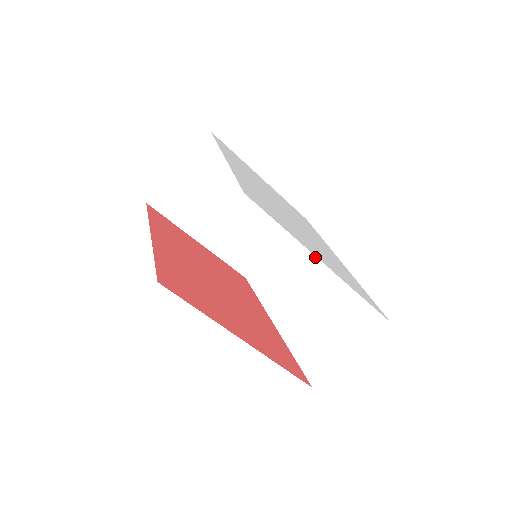
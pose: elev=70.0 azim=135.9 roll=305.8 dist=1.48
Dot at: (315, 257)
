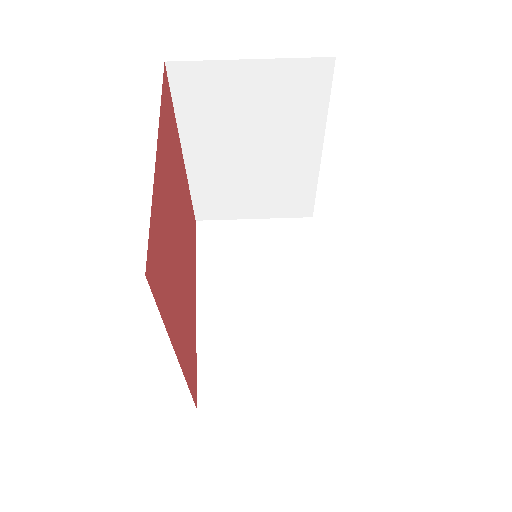
Dot at: (293, 270)
